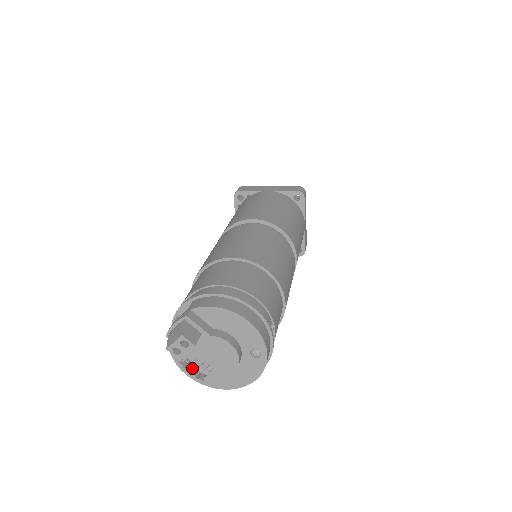
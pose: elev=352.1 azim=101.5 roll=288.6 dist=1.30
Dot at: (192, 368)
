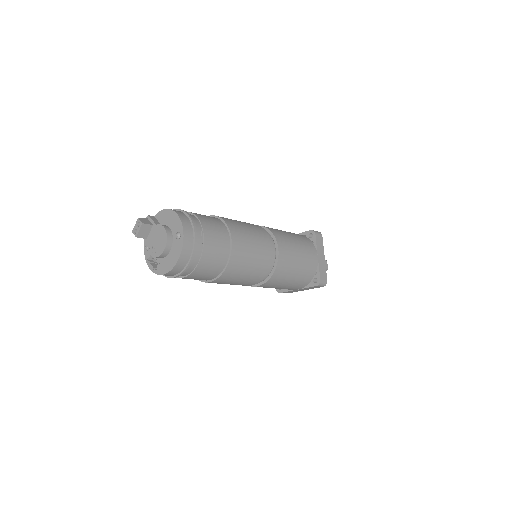
Dot at: (154, 265)
